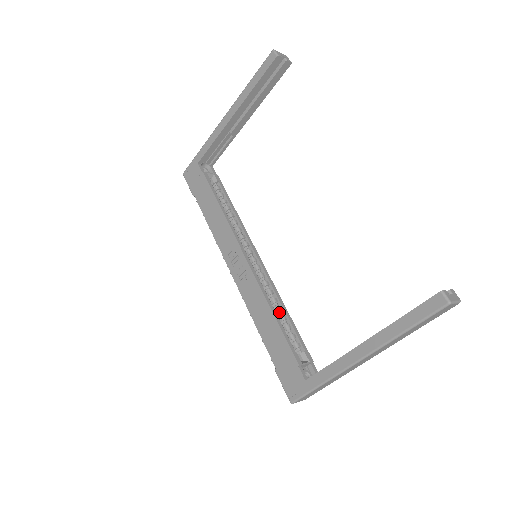
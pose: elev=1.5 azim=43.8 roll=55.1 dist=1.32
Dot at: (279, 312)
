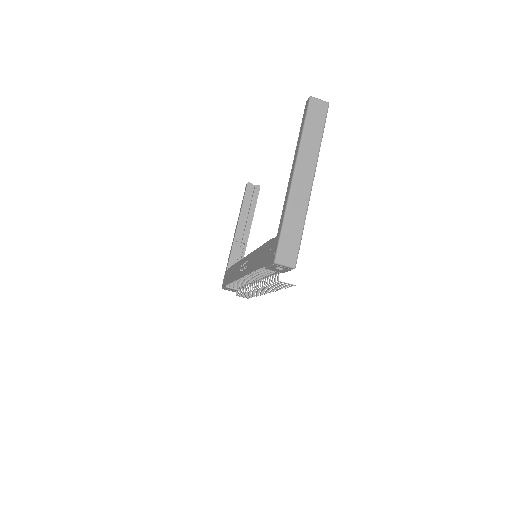
Dot at: occluded
